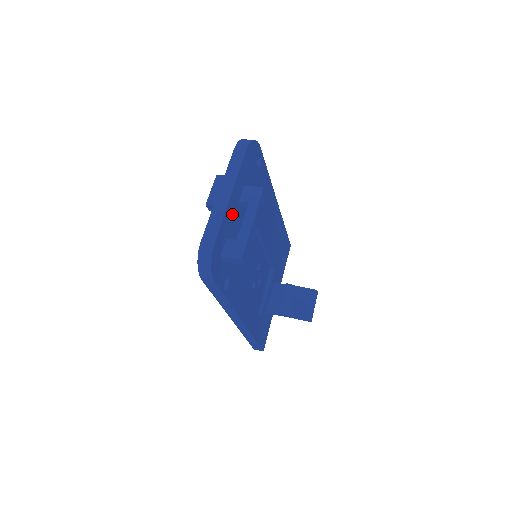
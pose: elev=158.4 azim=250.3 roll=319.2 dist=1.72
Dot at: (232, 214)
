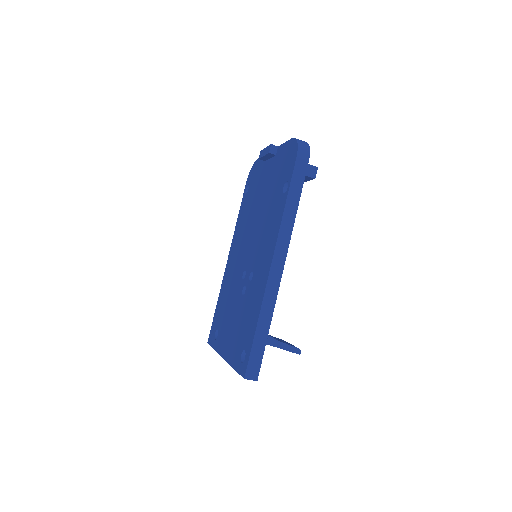
Dot at: occluded
